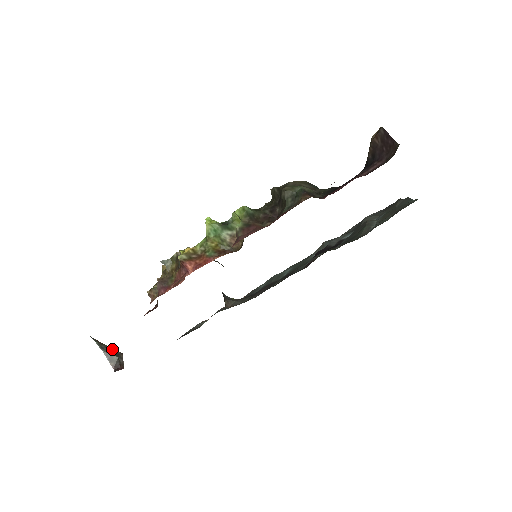
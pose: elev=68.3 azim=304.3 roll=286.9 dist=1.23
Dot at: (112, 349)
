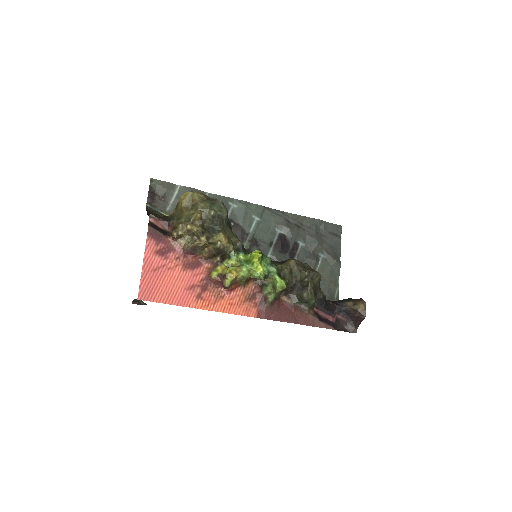
Dot at: occluded
